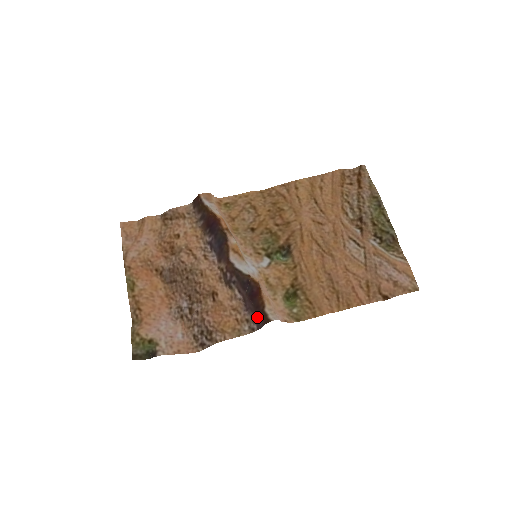
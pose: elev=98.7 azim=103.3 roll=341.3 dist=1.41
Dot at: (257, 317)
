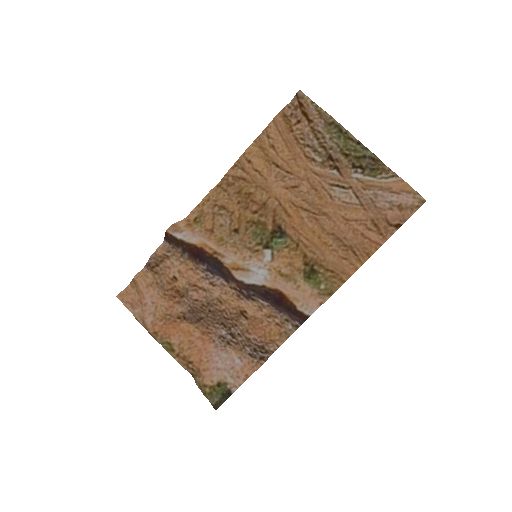
Dot at: (294, 316)
